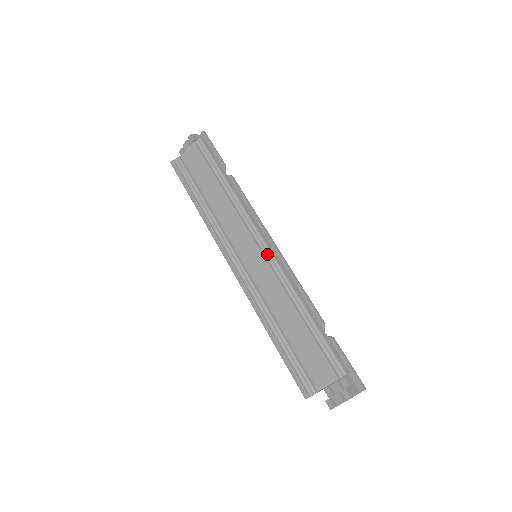
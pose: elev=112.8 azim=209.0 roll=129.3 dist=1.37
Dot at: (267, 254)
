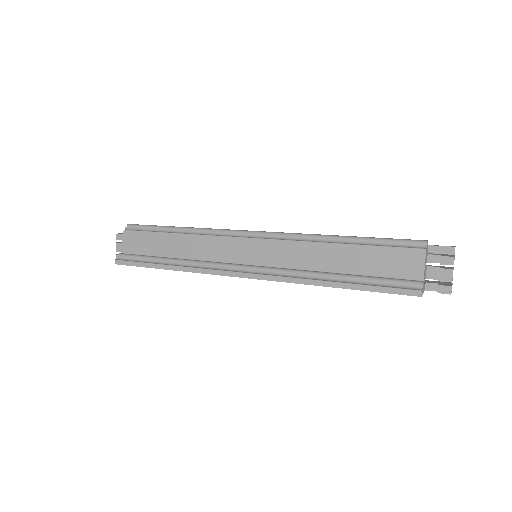
Dot at: (264, 236)
